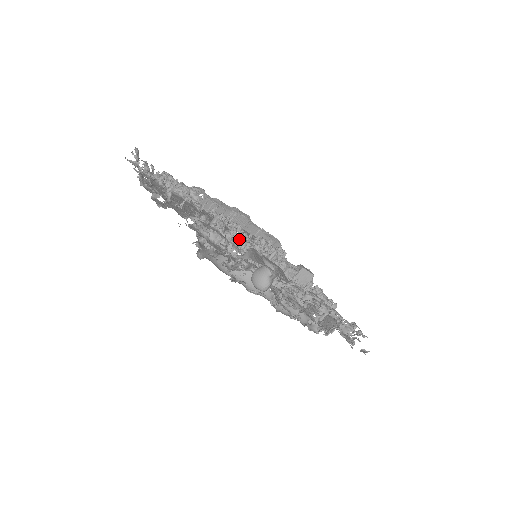
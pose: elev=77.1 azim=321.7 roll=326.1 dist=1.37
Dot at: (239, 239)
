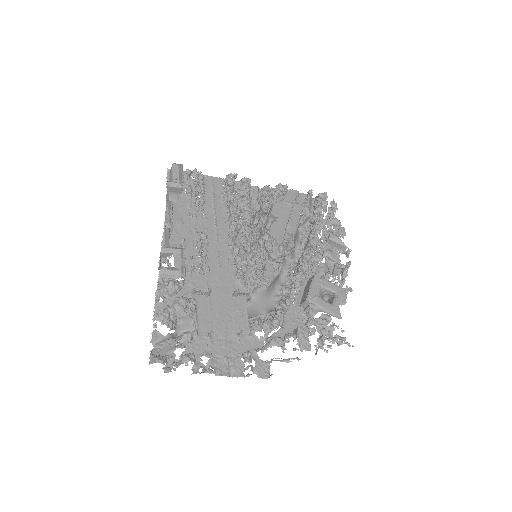
Dot at: (246, 270)
